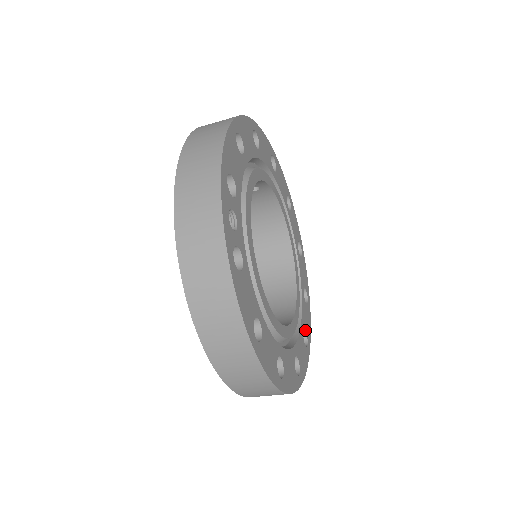
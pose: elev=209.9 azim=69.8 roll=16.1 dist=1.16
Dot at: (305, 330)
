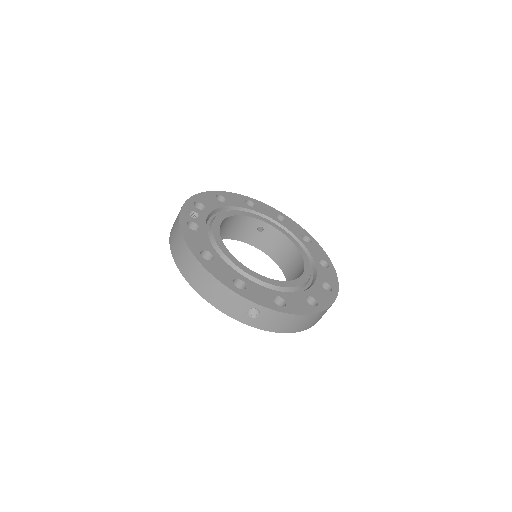
Dot at: (314, 298)
